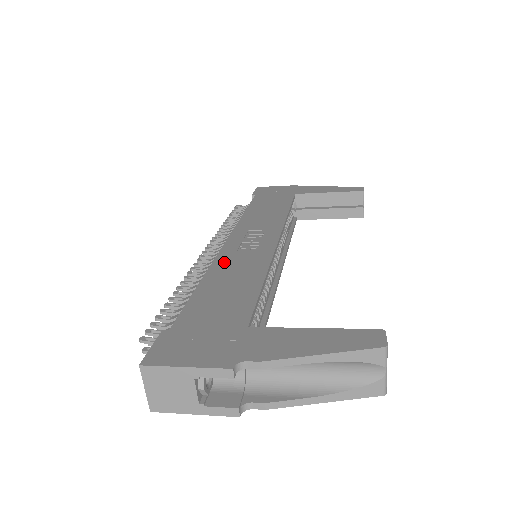
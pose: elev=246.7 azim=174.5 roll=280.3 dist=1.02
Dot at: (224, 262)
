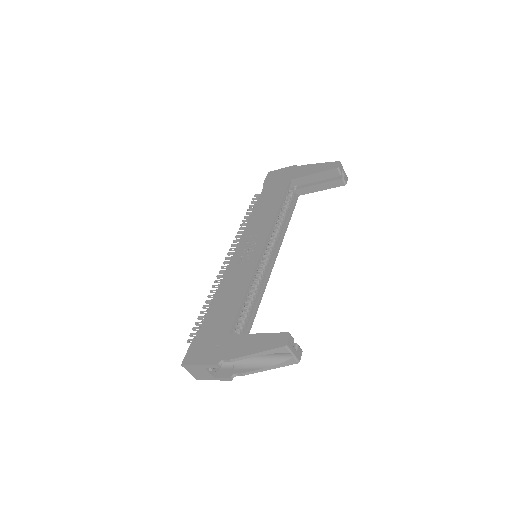
Dot at: (229, 276)
